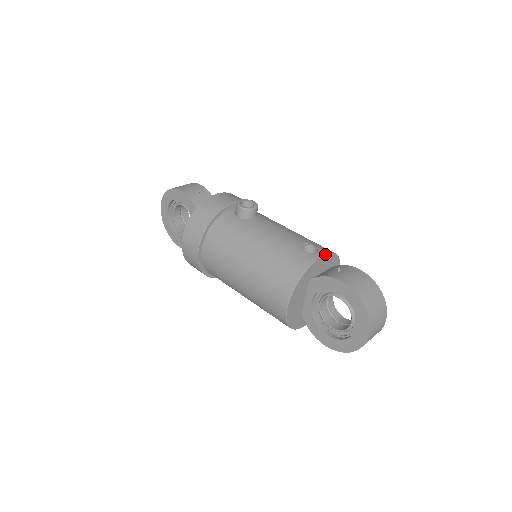
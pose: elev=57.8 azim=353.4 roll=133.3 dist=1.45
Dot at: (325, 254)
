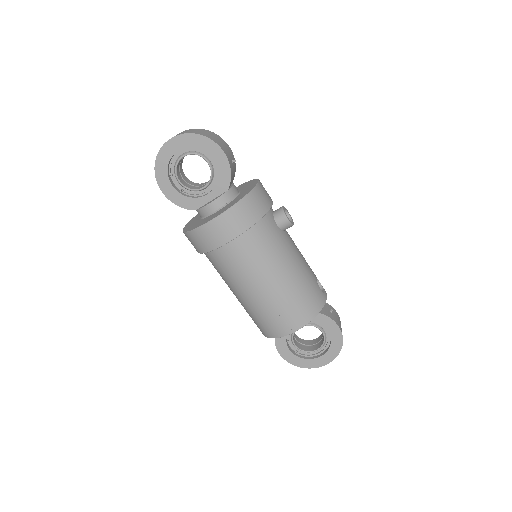
Dot at: occluded
